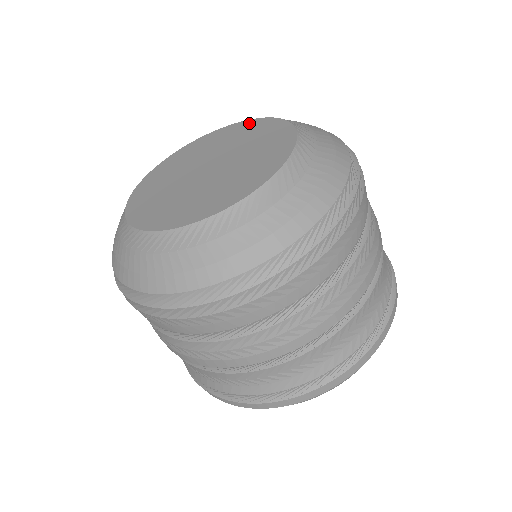
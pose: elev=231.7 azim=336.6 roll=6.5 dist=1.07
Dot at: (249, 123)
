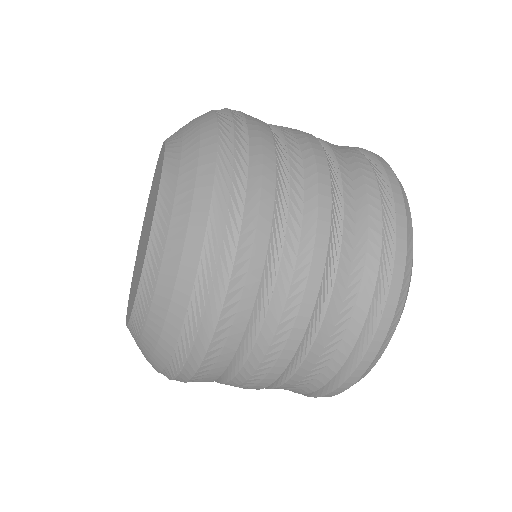
Dot at: (162, 153)
